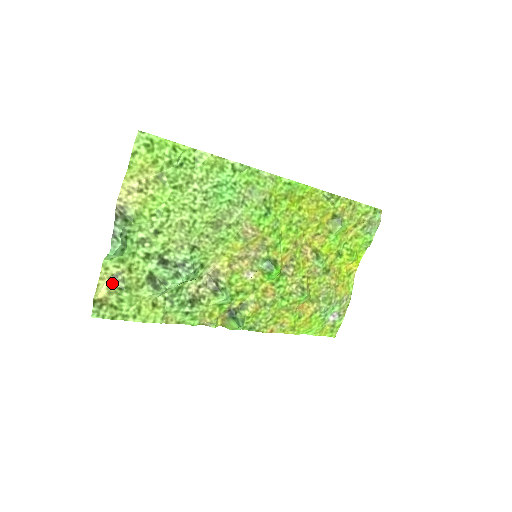
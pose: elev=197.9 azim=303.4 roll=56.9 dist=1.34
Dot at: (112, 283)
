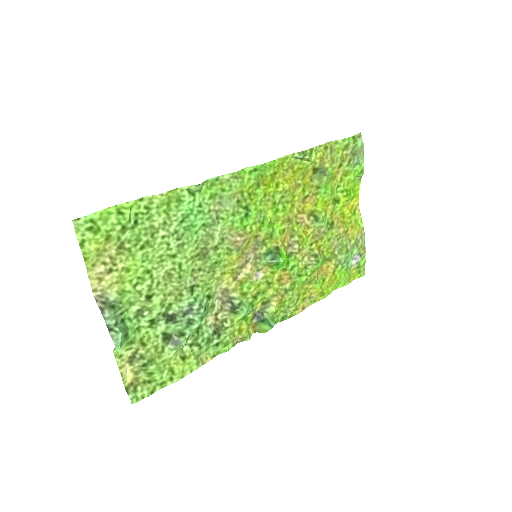
Dot at: (133, 365)
